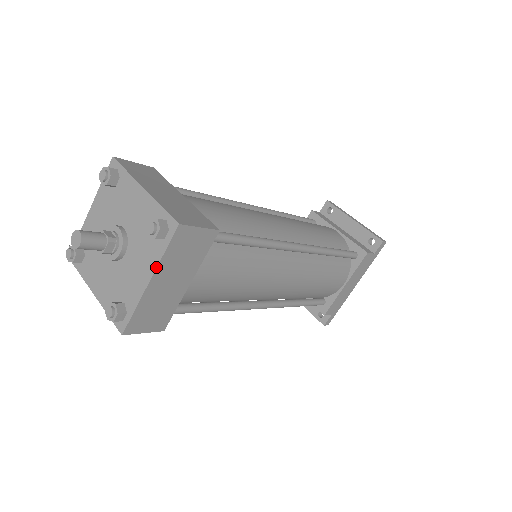
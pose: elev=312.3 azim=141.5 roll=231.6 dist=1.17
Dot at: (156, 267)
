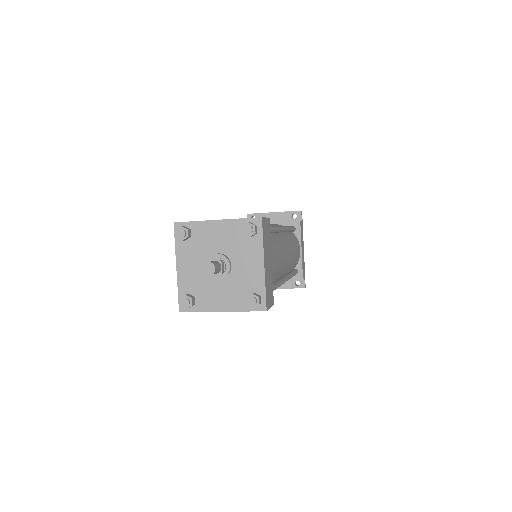
Dot at: (263, 252)
